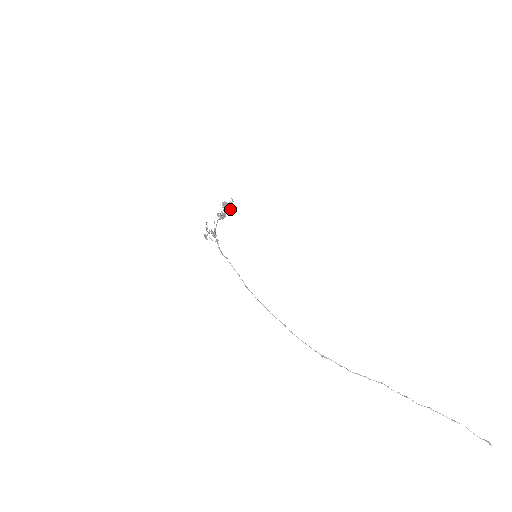
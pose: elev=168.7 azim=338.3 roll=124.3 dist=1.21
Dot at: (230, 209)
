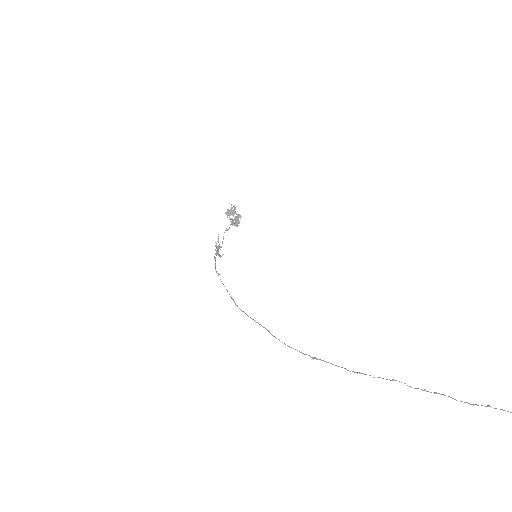
Dot at: (237, 214)
